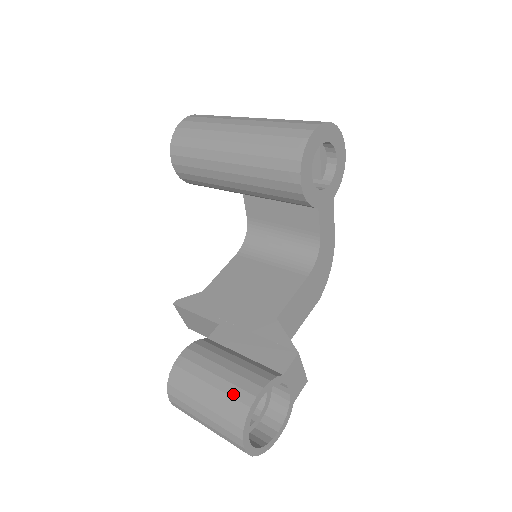
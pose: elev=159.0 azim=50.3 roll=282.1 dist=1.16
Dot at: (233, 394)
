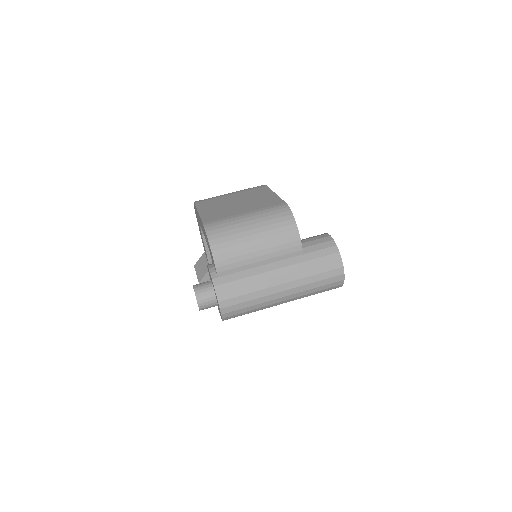
Dot at: occluded
